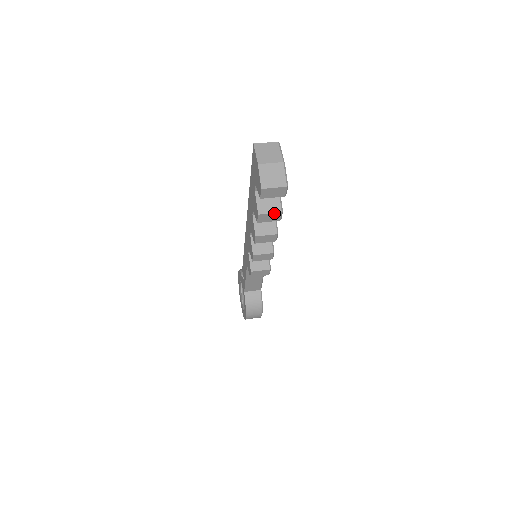
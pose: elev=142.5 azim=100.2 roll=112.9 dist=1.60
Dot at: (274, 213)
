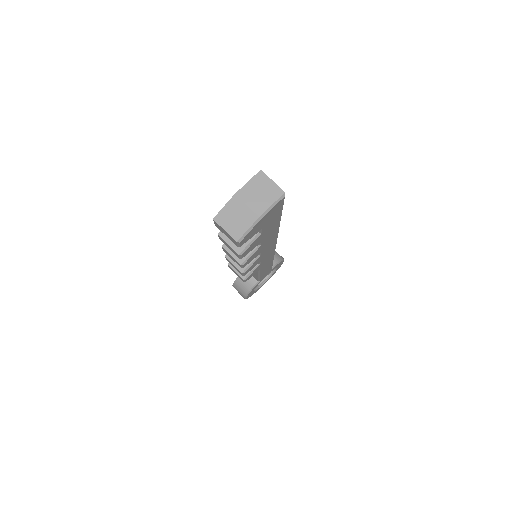
Dot at: (232, 248)
